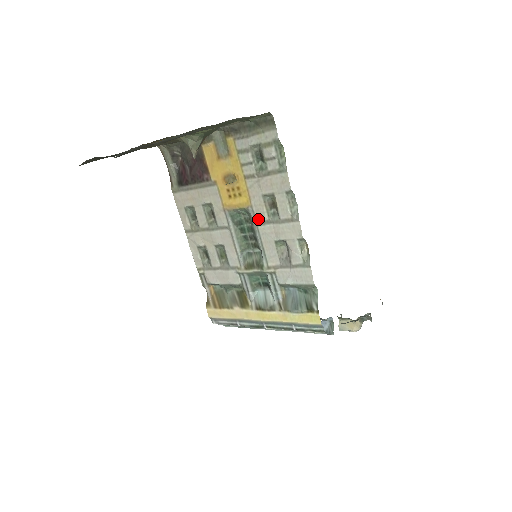
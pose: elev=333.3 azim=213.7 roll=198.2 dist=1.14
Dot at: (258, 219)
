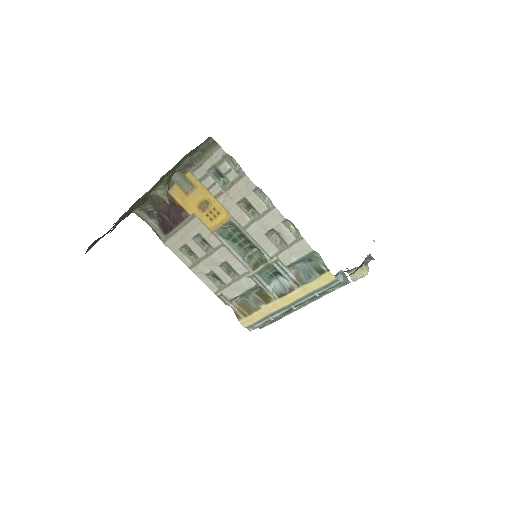
Dot at: (243, 224)
